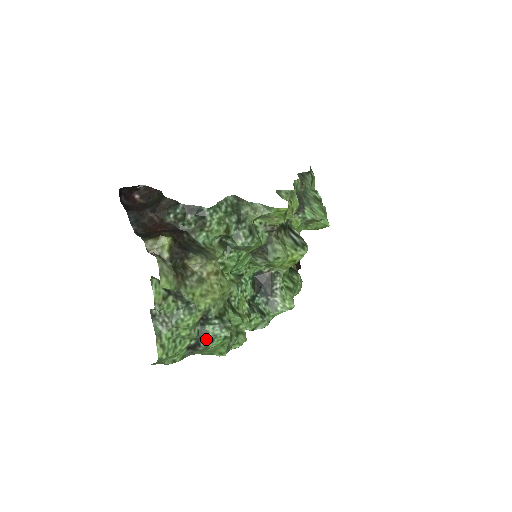
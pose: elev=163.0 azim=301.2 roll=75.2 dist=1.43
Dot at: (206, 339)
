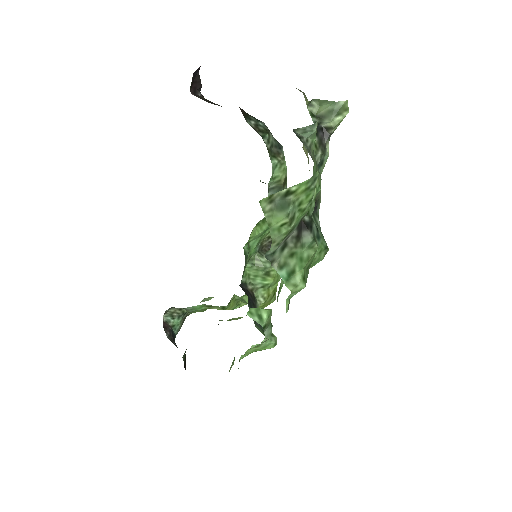
Dot at: (315, 229)
